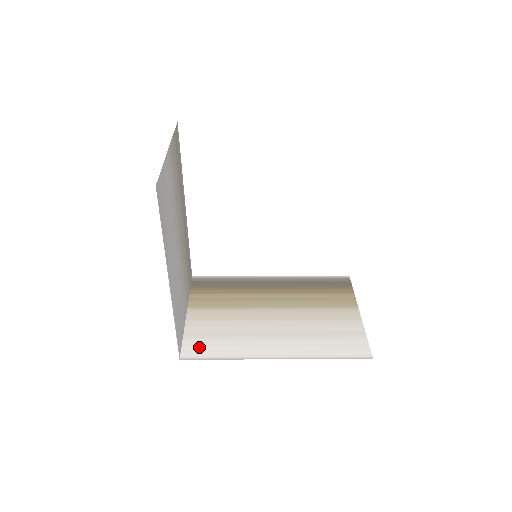
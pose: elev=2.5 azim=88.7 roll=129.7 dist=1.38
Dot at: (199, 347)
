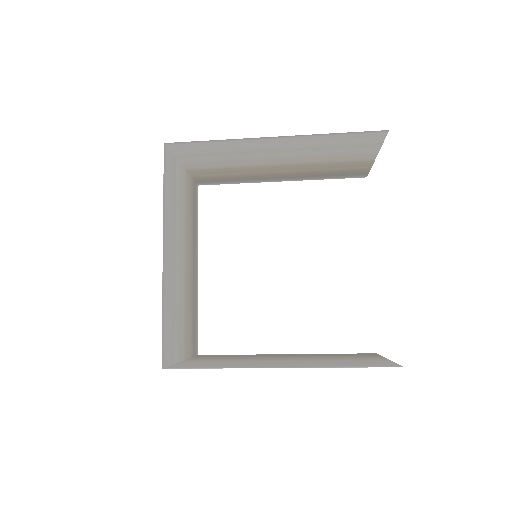
Dot at: (188, 366)
